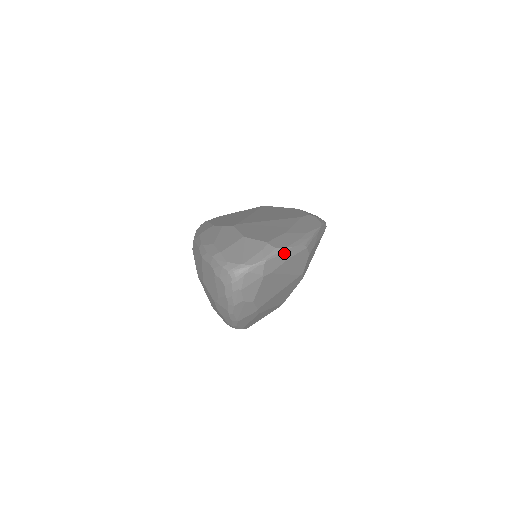
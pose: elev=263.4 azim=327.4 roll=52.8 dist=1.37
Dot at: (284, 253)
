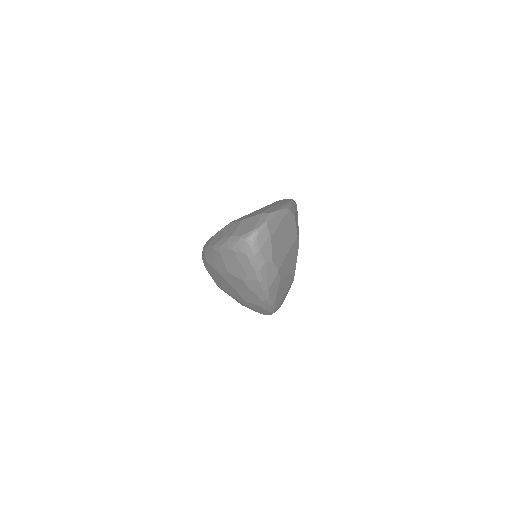
Dot at: (276, 215)
